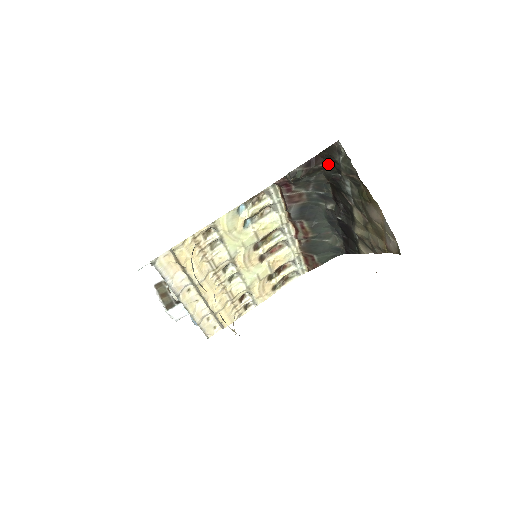
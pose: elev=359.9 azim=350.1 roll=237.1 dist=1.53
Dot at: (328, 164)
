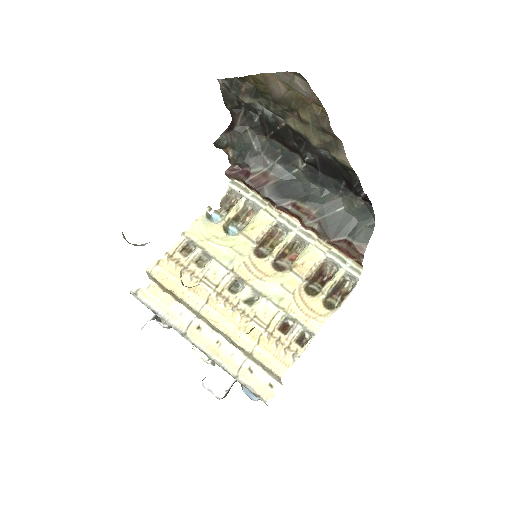
Dot at: (243, 115)
